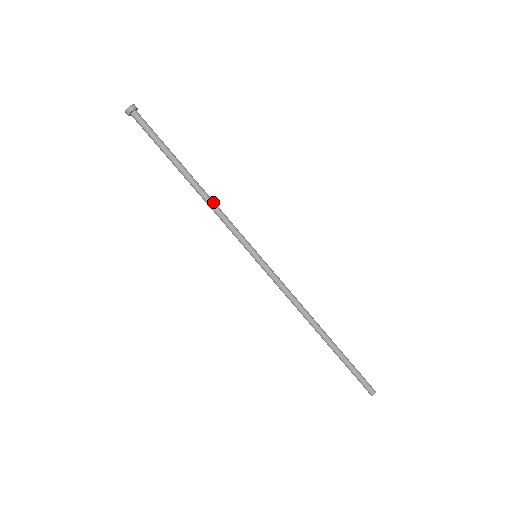
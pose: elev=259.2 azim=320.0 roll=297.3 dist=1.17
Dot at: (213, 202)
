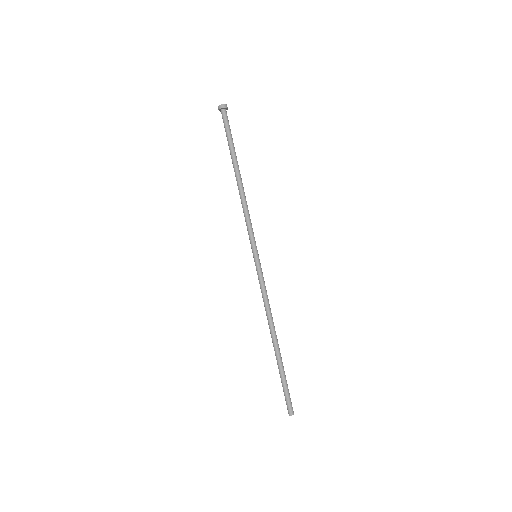
Dot at: (245, 200)
